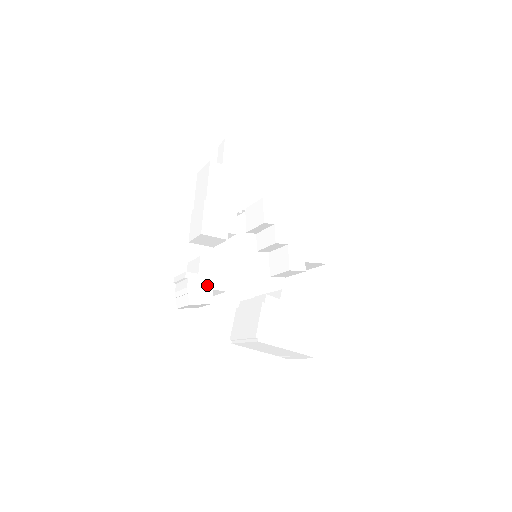
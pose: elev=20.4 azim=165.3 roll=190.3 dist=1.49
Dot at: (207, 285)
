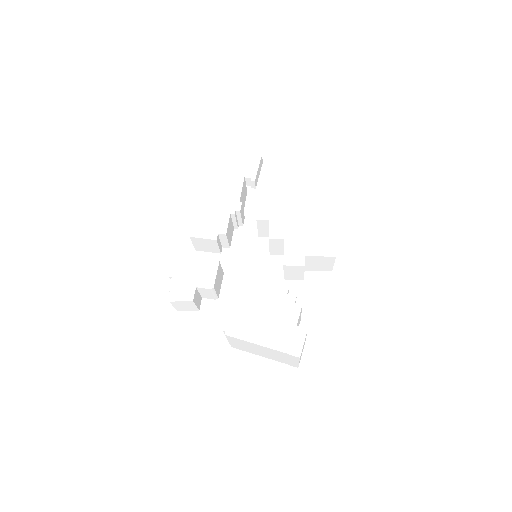
Dot at: (190, 283)
